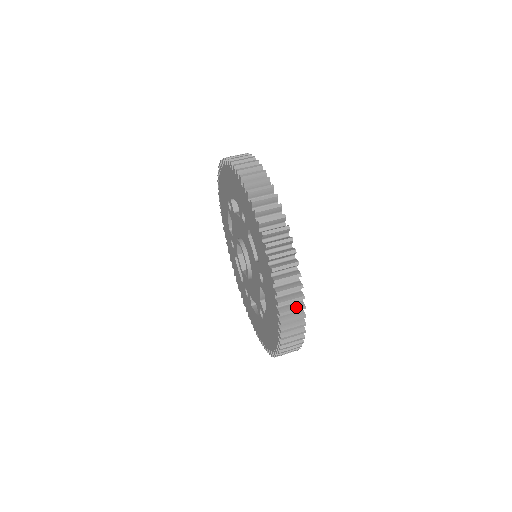
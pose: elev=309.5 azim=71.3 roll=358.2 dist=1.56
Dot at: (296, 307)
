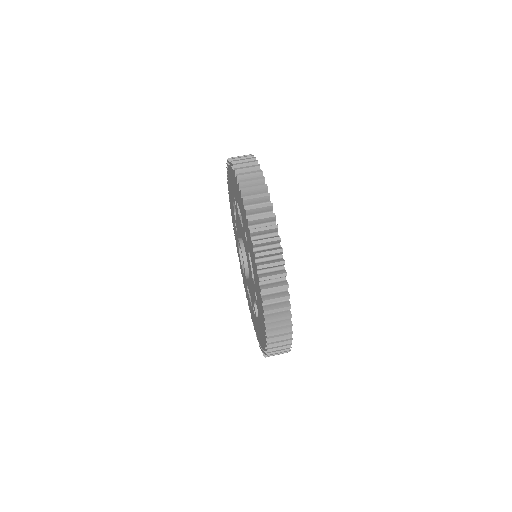
Dot at: (283, 338)
